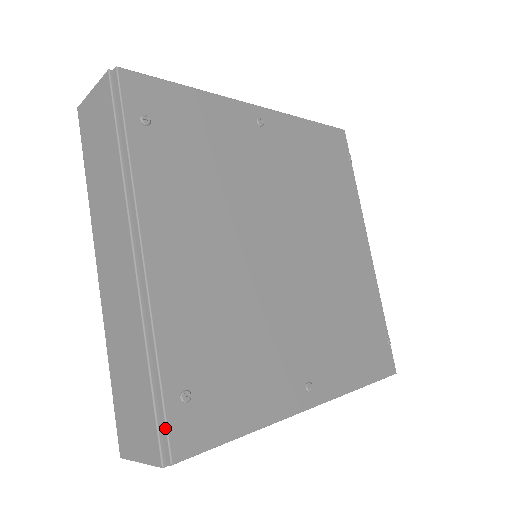
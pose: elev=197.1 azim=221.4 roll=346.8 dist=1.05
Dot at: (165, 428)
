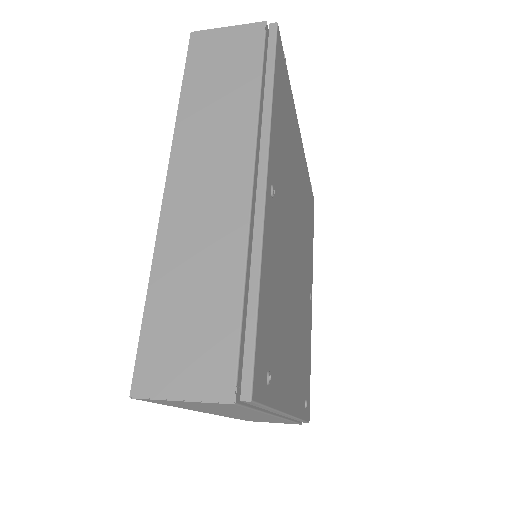
Dot at: occluded
